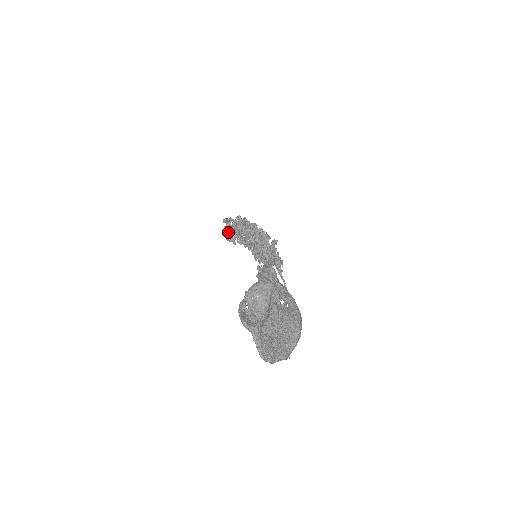
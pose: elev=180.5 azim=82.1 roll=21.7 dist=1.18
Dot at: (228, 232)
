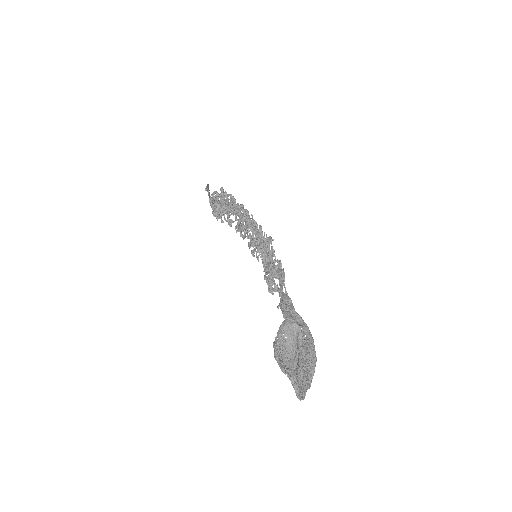
Dot at: occluded
